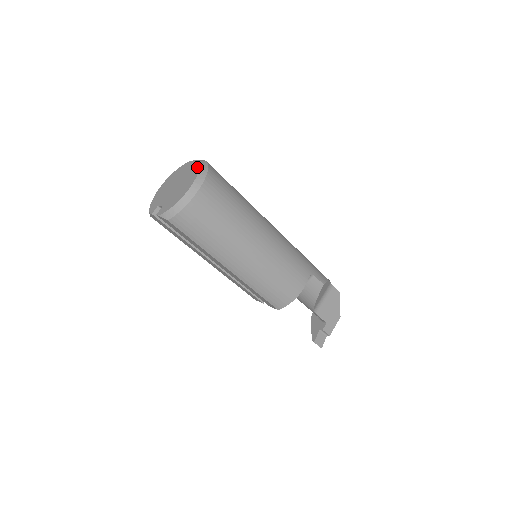
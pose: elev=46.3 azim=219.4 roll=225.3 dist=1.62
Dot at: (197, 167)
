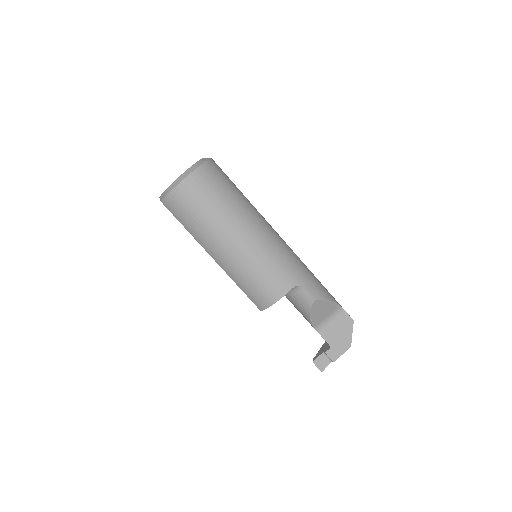
Dot at: (197, 162)
